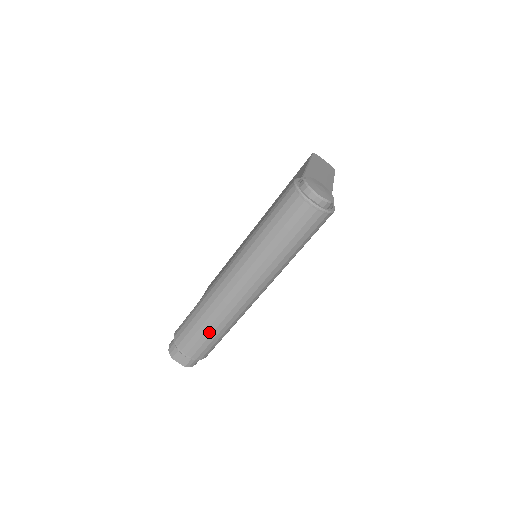
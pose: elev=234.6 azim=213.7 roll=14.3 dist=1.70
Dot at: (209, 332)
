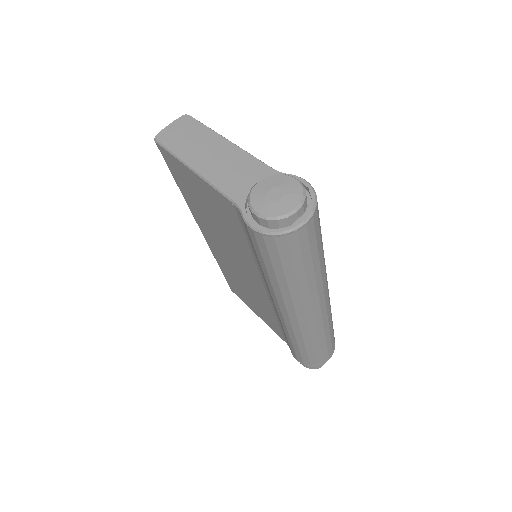
Dot at: (328, 339)
